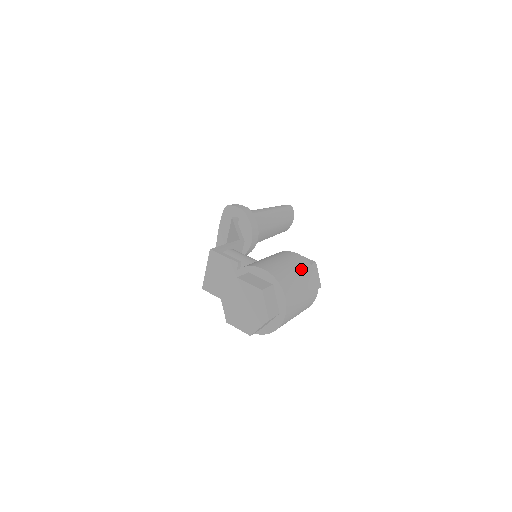
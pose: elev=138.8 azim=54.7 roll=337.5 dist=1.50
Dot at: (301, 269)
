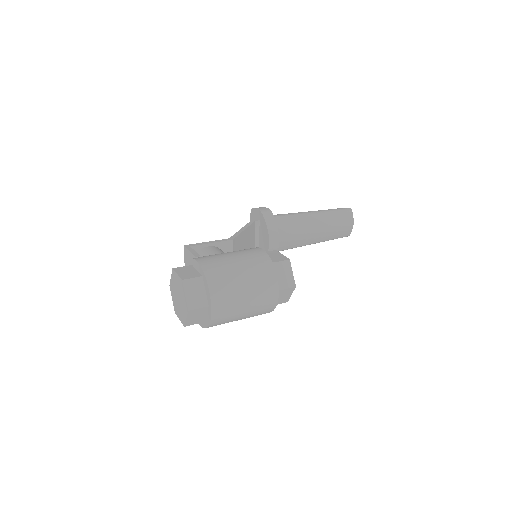
Dot at: (251, 264)
